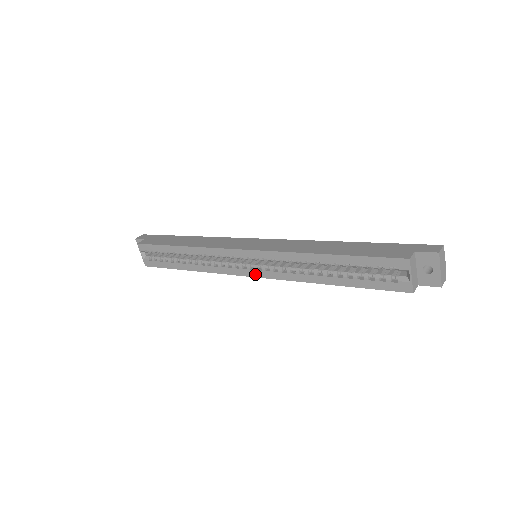
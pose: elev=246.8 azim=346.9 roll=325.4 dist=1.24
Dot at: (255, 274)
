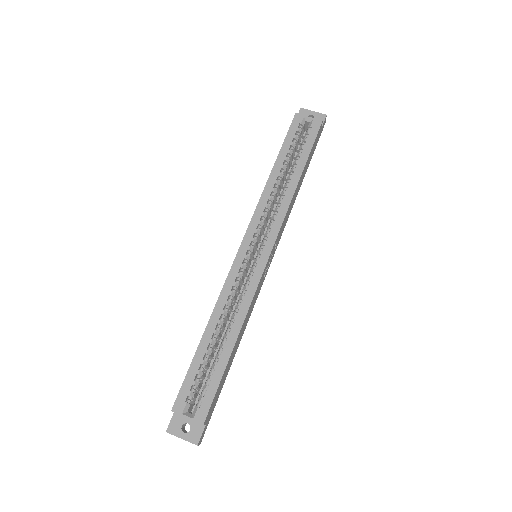
Dot at: (269, 247)
